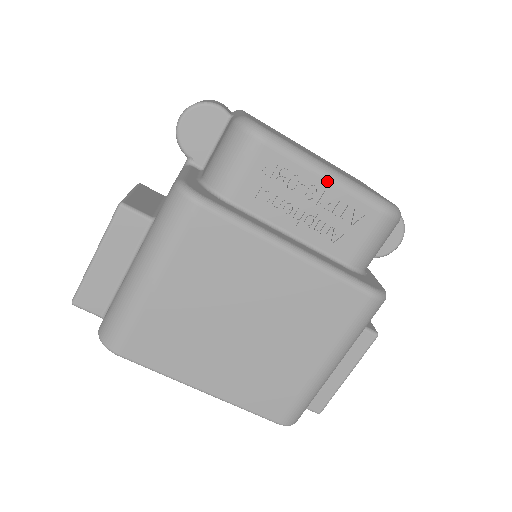
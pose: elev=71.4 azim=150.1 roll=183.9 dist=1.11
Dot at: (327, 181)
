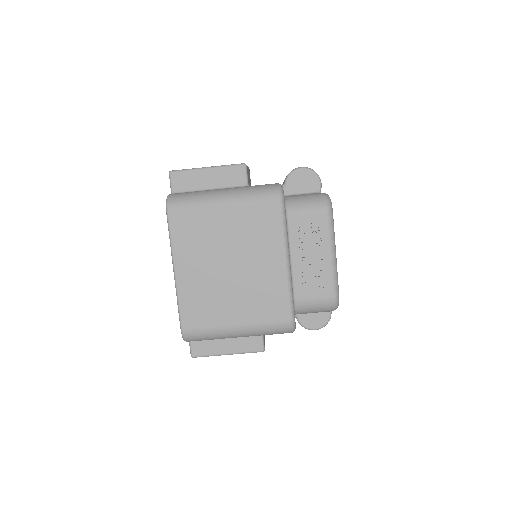
Dot at: (330, 257)
